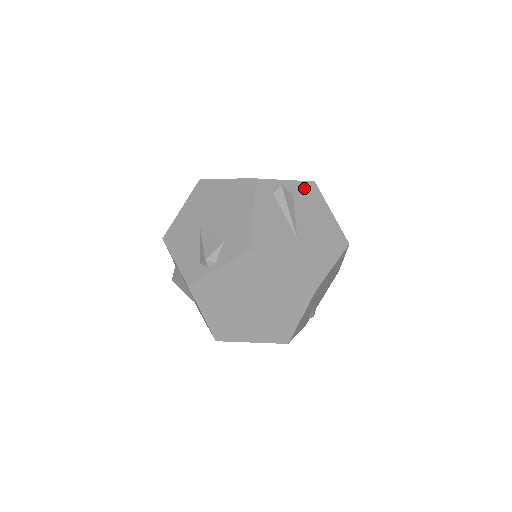
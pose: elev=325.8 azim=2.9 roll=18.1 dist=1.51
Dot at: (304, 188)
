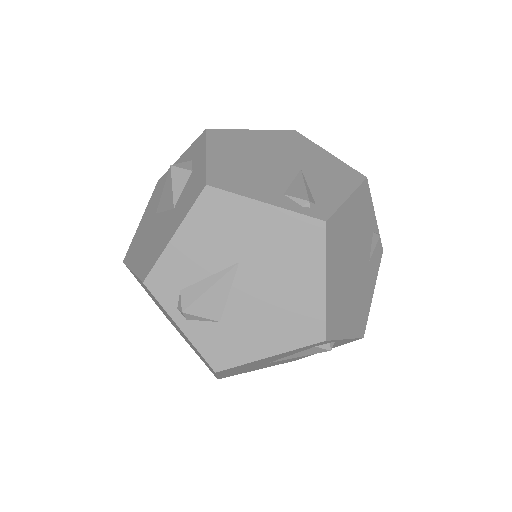
Dot at: (346, 341)
